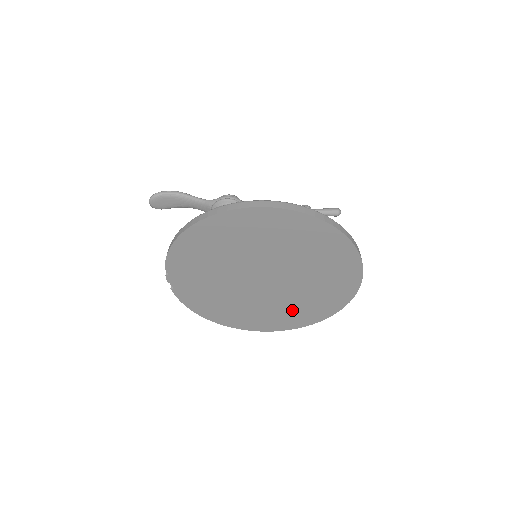
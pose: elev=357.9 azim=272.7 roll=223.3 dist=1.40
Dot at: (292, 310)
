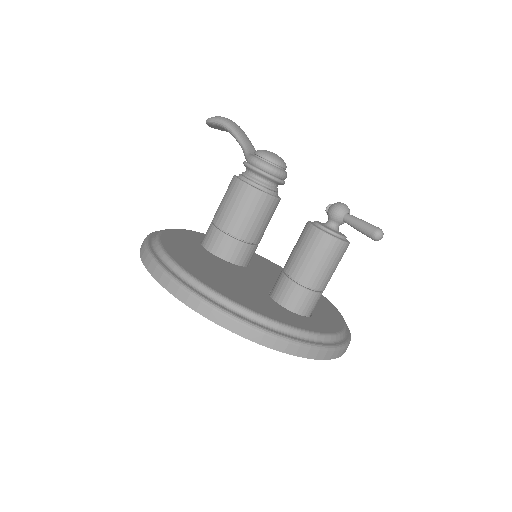
Dot at: occluded
